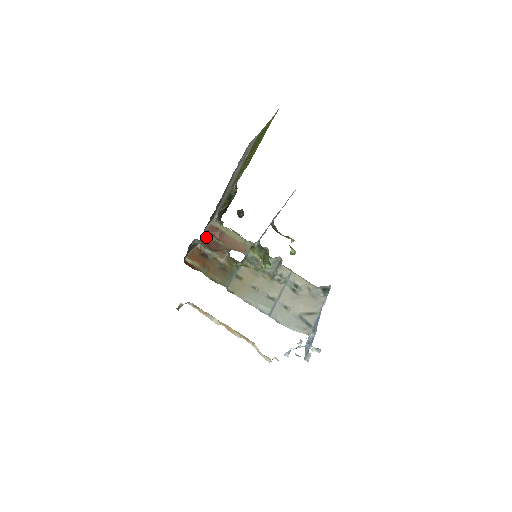
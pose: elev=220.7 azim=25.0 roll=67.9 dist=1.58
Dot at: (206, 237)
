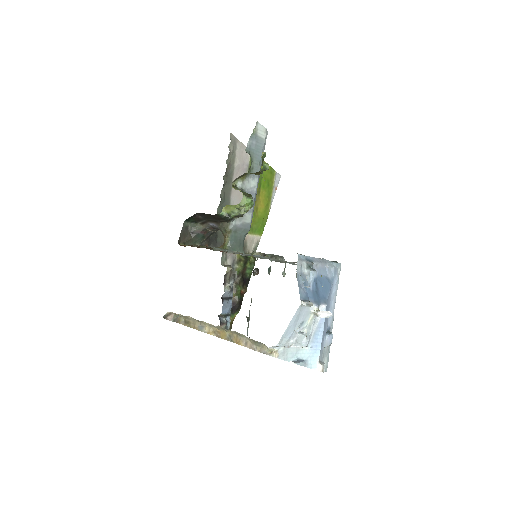
Dot at: occluded
